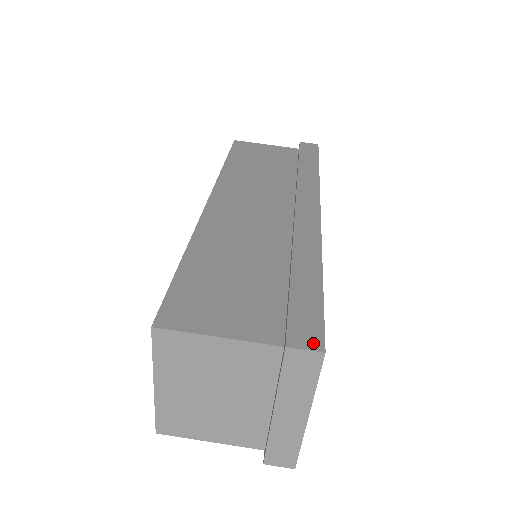
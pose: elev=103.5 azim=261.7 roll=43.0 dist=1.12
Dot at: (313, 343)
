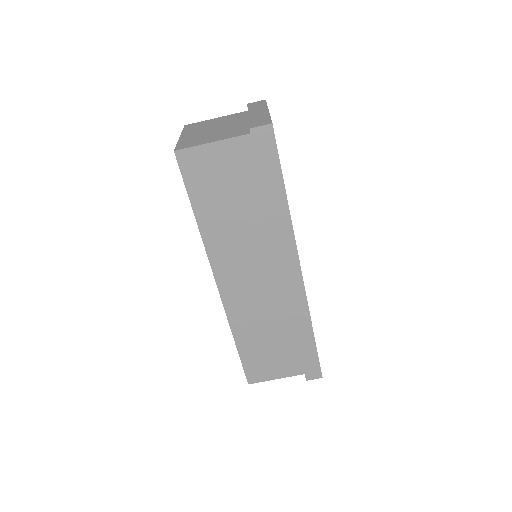
Dot at: (317, 376)
